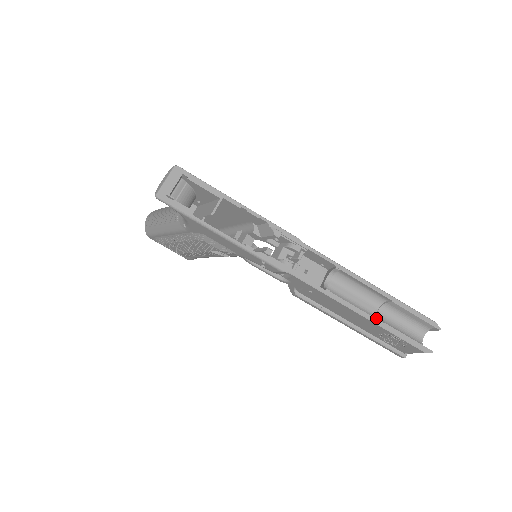
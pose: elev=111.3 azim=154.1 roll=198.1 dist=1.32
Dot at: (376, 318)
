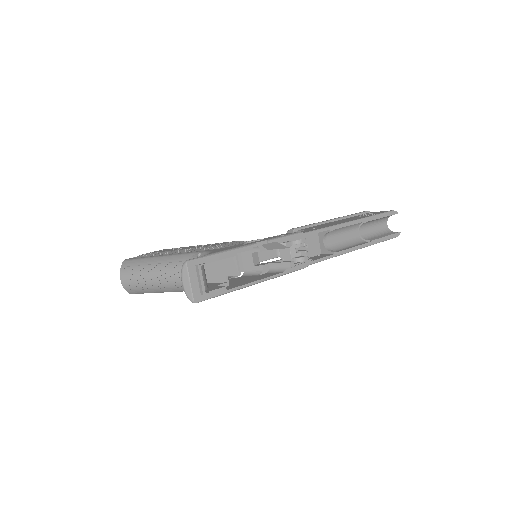
Dot at: (361, 238)
